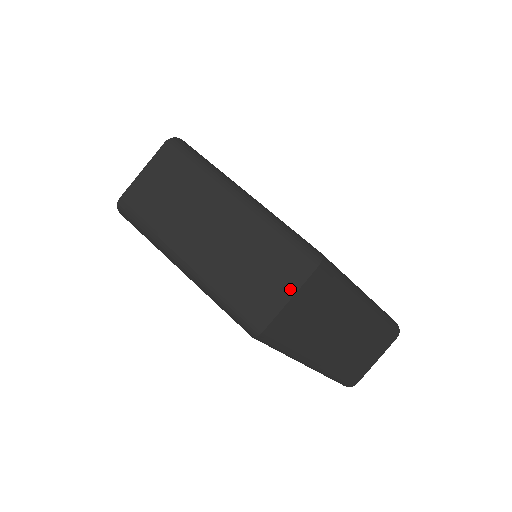
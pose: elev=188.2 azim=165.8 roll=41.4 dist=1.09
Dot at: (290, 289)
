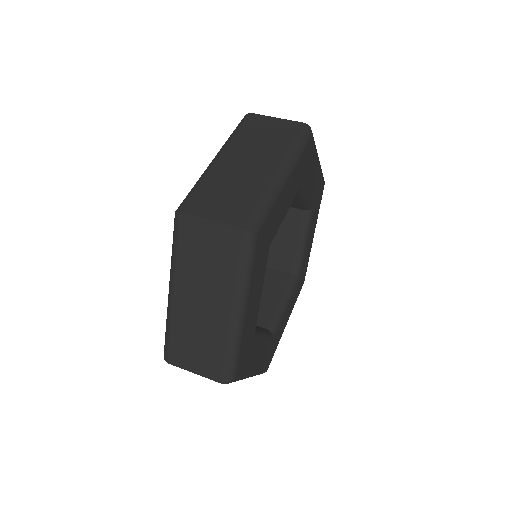
Dot at: (200, 371)
